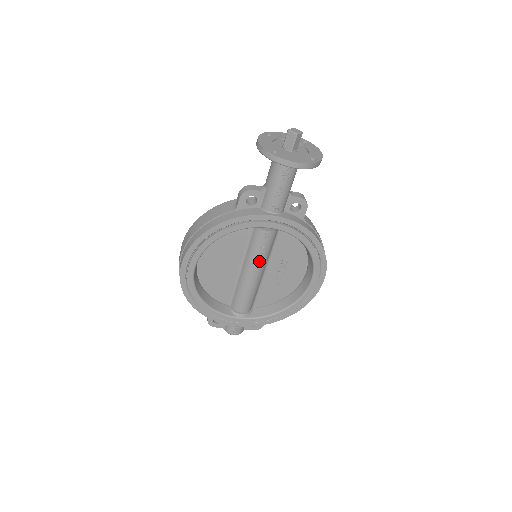
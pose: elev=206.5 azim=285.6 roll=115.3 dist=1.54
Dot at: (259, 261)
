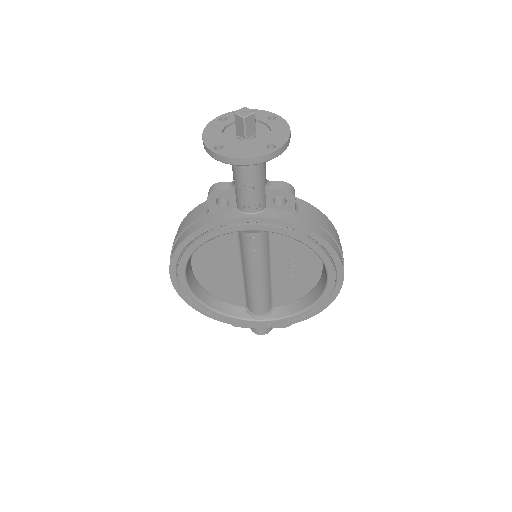
Dot at: (256, 264)
